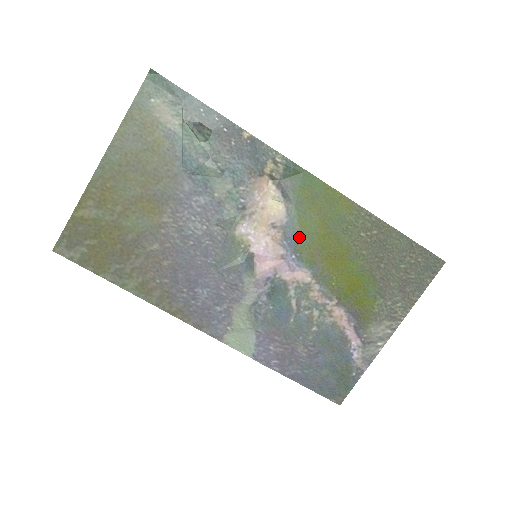
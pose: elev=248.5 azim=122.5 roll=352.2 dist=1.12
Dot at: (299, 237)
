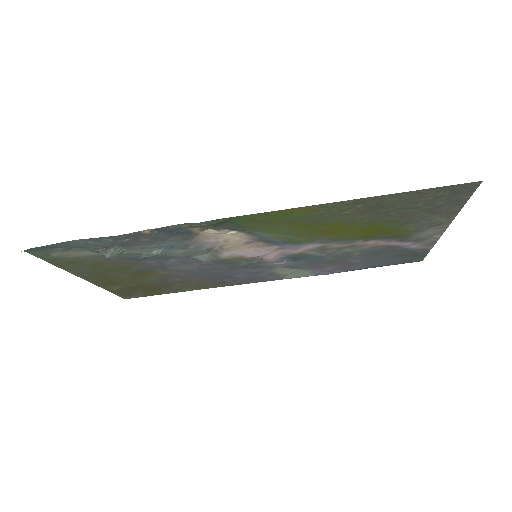
Dot at: (280, 238)
